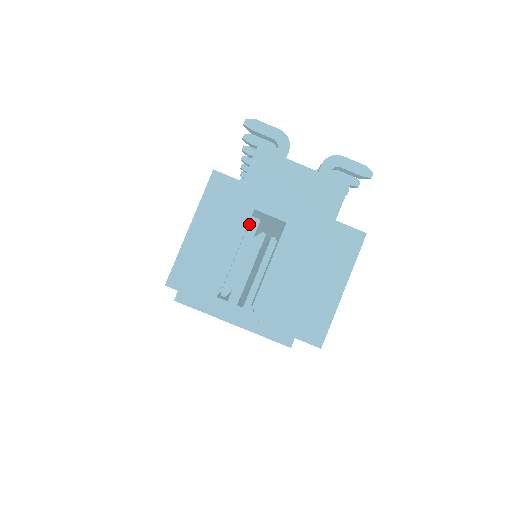
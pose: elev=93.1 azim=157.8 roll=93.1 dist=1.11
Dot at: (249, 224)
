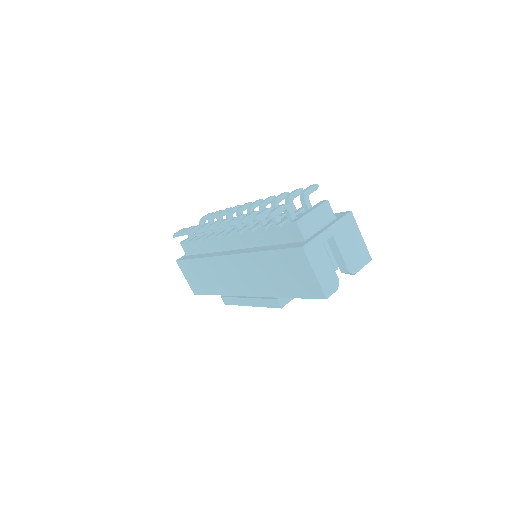
Dot at: occluded
